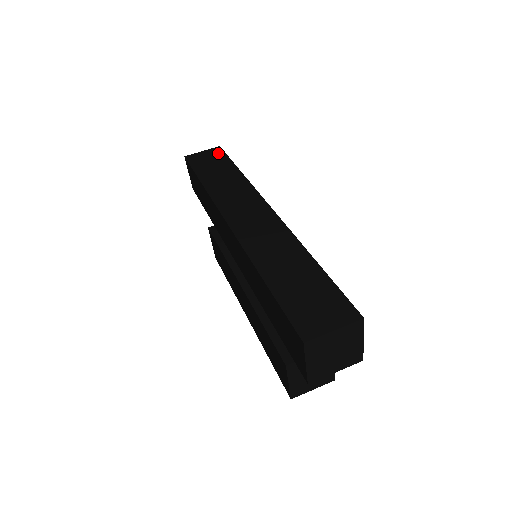
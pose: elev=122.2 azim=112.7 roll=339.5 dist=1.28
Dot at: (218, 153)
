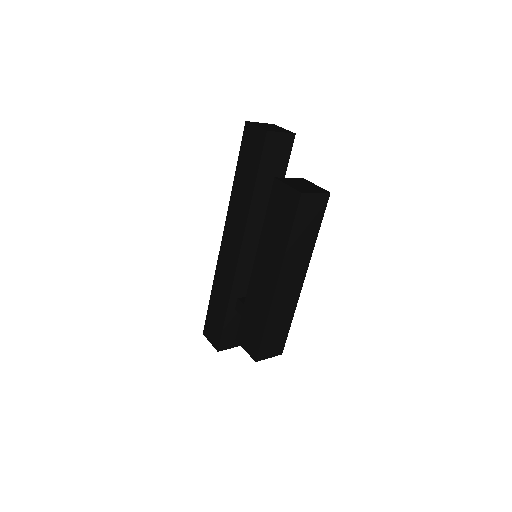
Dot at: occluded
